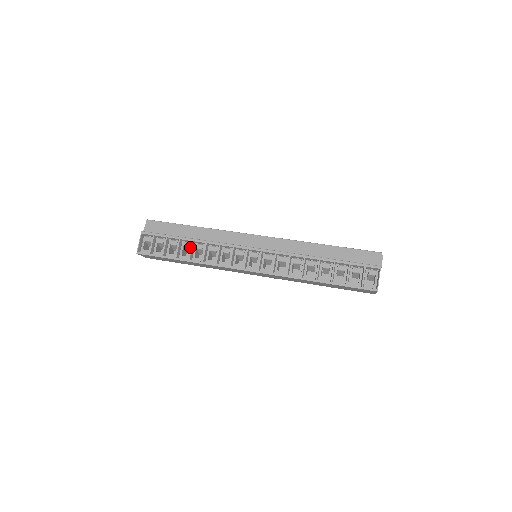
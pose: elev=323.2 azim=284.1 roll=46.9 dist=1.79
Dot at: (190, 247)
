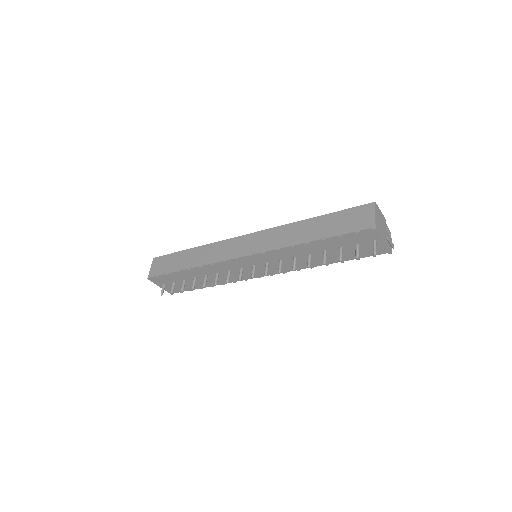
Dot at: occluded
